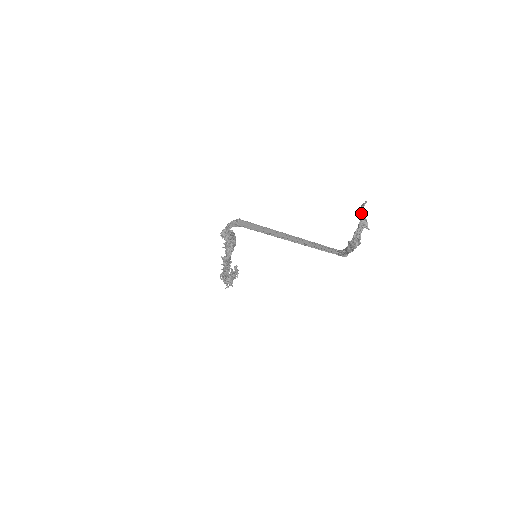
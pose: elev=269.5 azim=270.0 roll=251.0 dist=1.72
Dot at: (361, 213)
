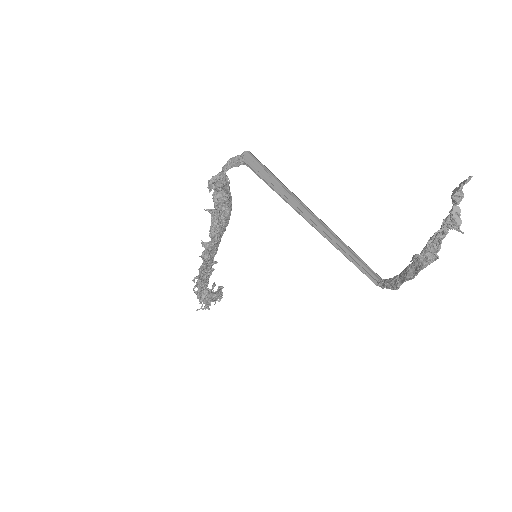
Dot at: (455, 198)
